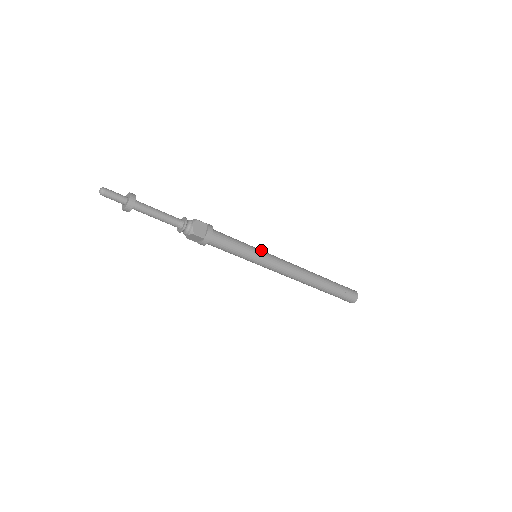
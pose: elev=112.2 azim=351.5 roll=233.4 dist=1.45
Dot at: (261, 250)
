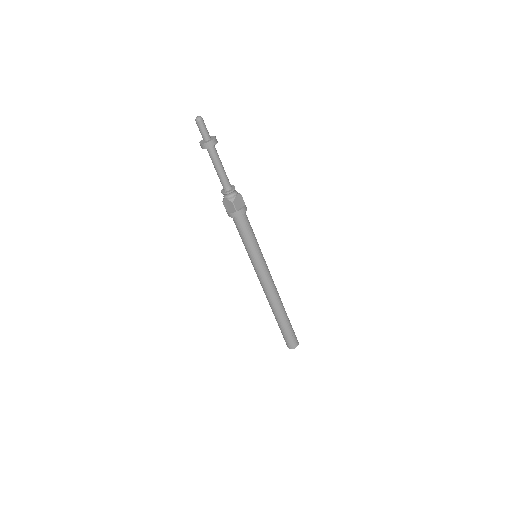
Dot at: occluded
